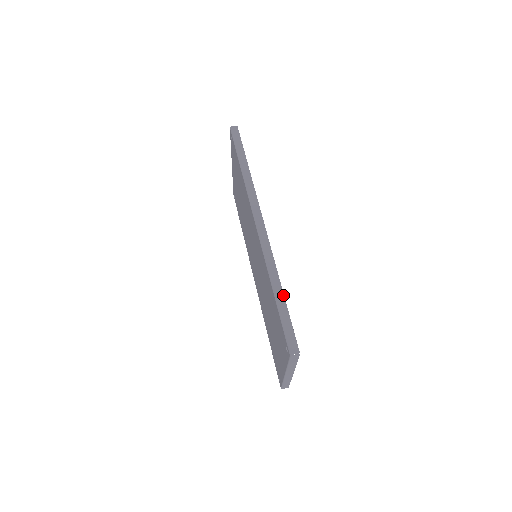
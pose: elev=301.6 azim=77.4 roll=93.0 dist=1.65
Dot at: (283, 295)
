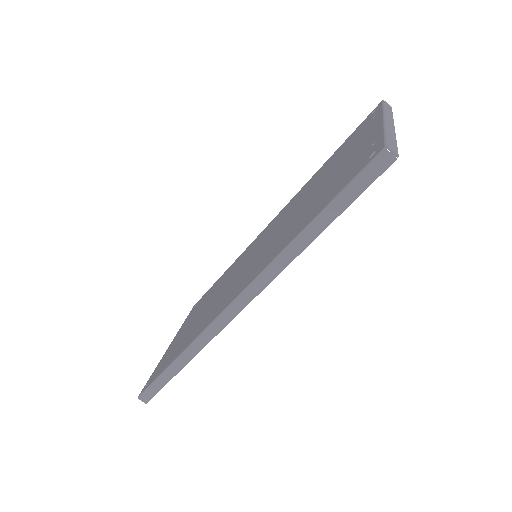
Dot at: (179, 370)
